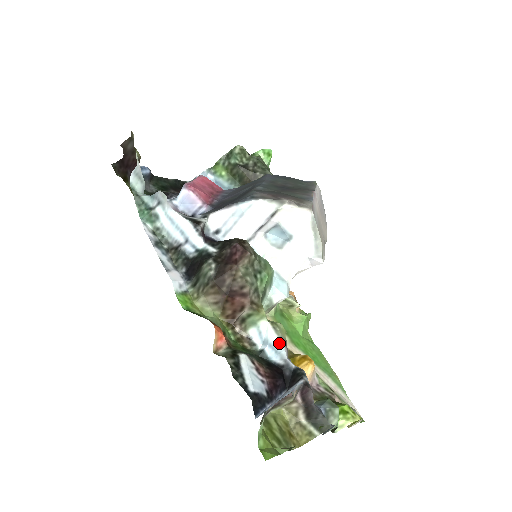
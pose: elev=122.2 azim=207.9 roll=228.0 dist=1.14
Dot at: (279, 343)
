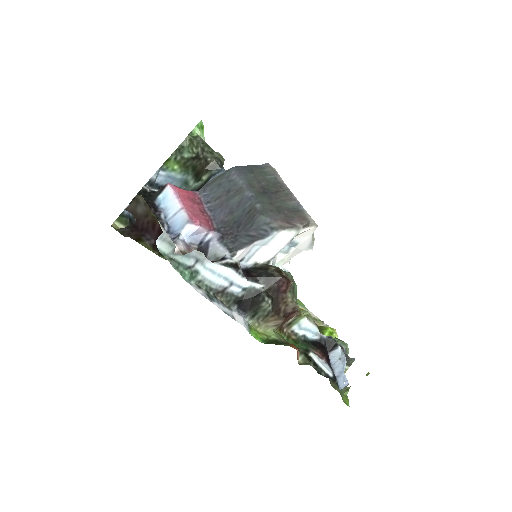
Dot at: (314, 327)
